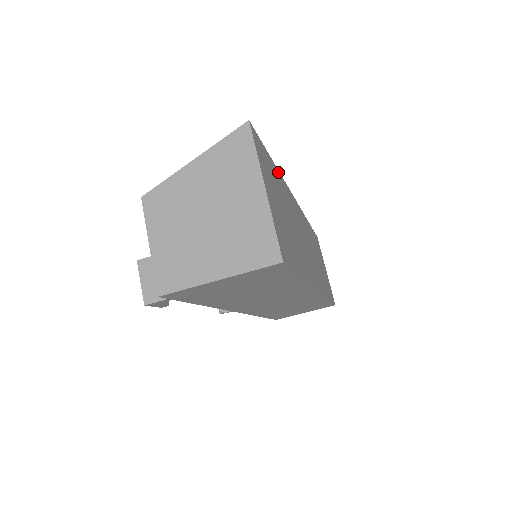
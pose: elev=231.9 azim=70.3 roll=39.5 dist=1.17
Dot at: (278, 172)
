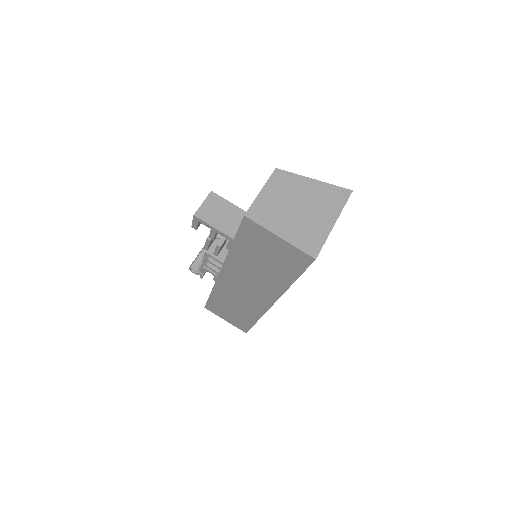
Dot at: occluded
